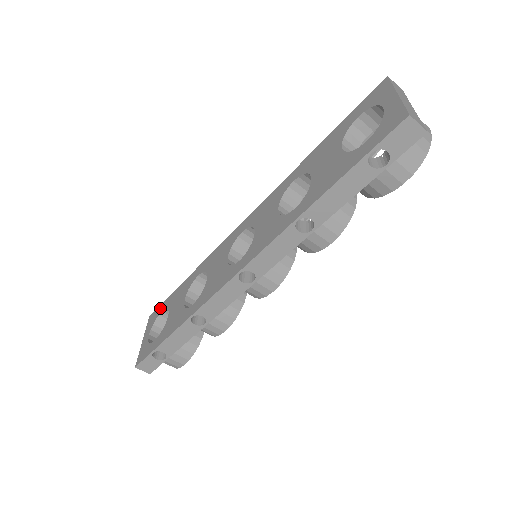
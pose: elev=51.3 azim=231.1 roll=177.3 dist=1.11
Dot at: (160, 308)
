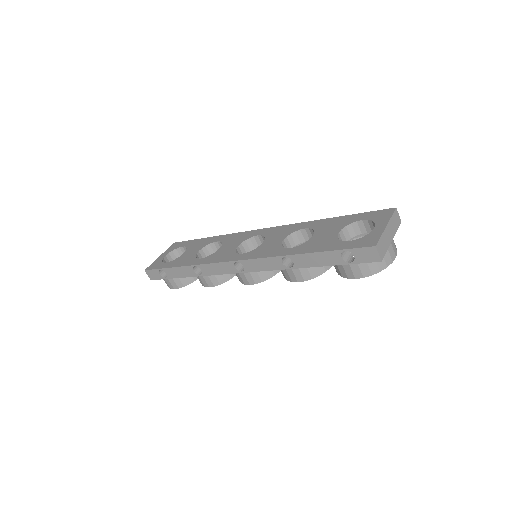
Dot at: (183, 243)
